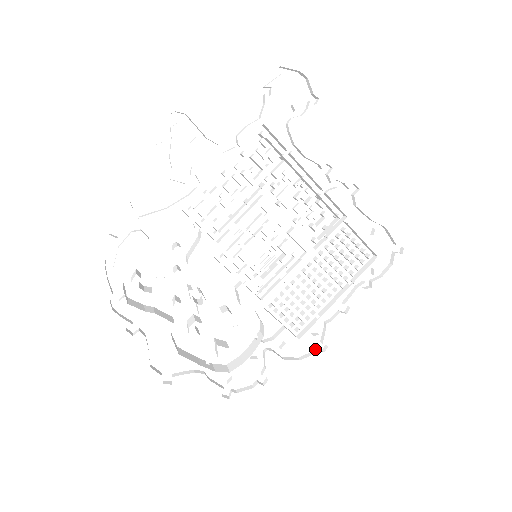
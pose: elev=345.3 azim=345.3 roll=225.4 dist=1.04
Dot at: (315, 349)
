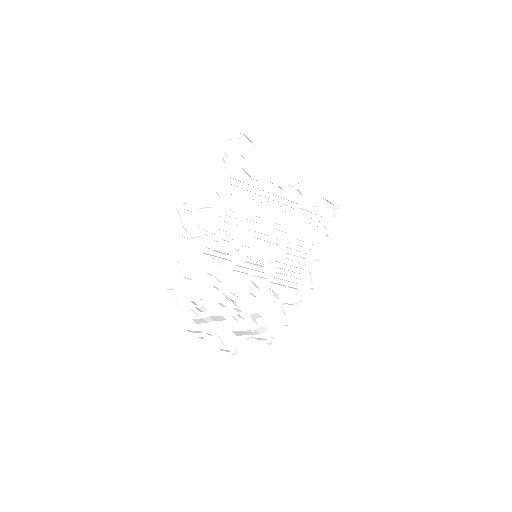
Dot at: (309, 290)
